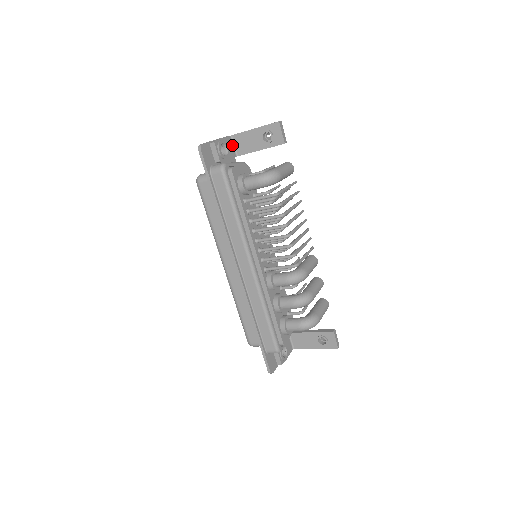
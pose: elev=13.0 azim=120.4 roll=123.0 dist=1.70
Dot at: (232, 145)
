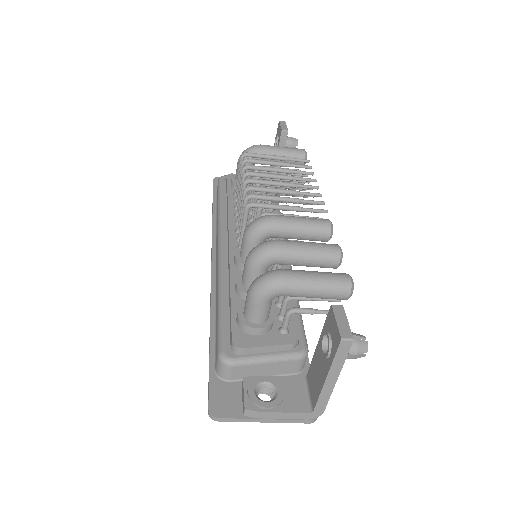
Dot at: occluded
